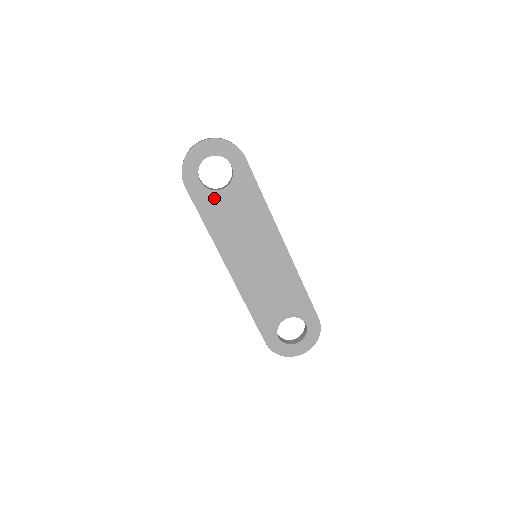
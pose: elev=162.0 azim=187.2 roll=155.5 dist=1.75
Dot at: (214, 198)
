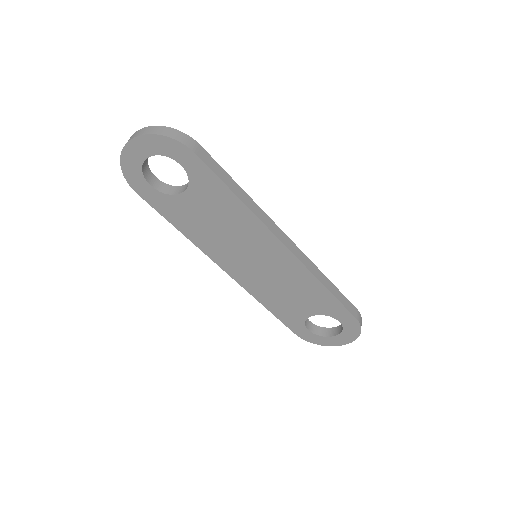
Dot at: (176, 203)
